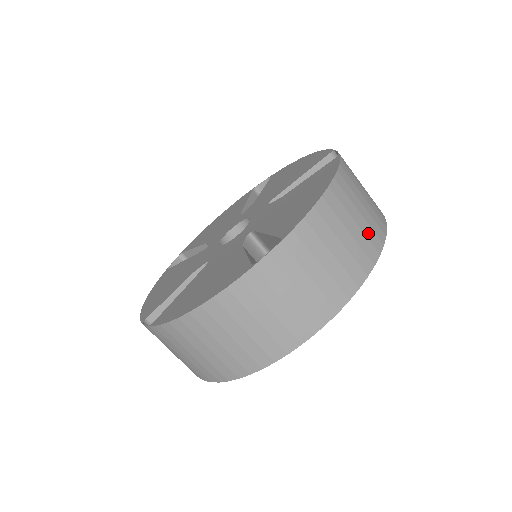
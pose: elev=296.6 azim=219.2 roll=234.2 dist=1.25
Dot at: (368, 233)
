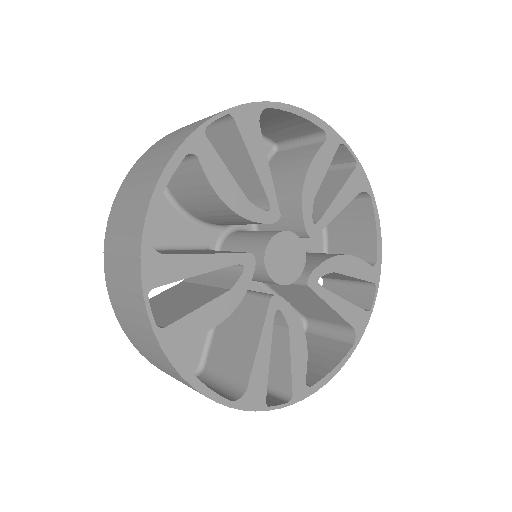
Dot at: occluded
